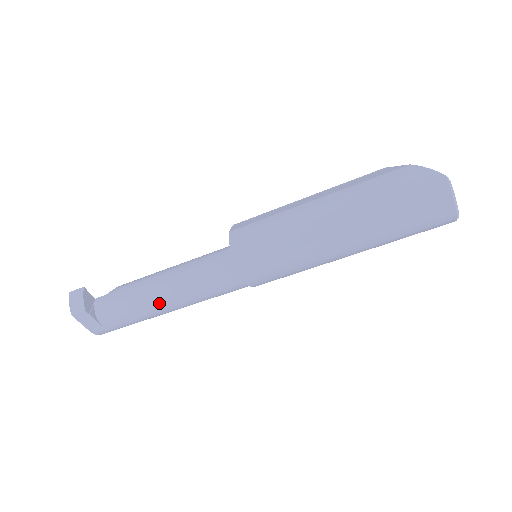
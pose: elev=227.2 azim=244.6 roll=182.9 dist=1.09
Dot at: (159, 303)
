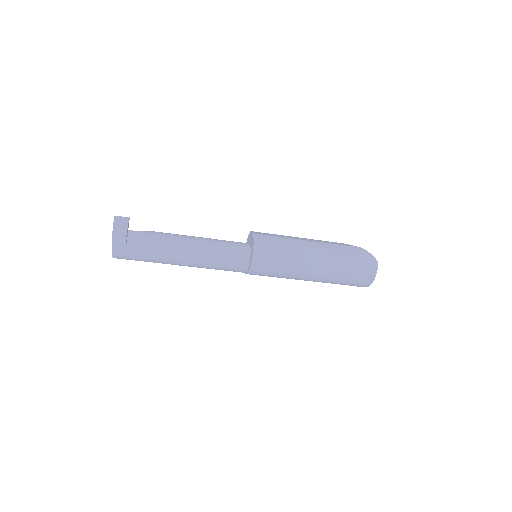
Dot at: (181, 255)
